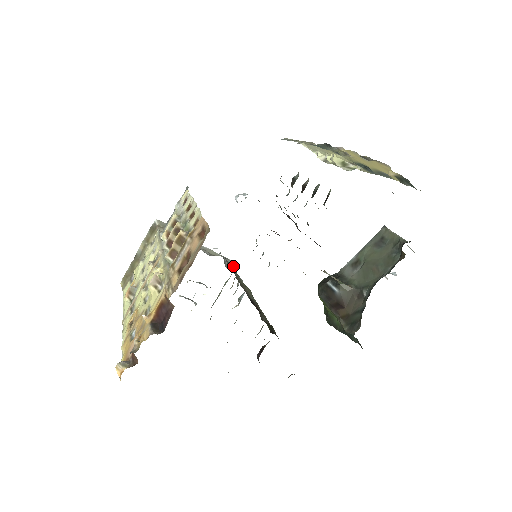
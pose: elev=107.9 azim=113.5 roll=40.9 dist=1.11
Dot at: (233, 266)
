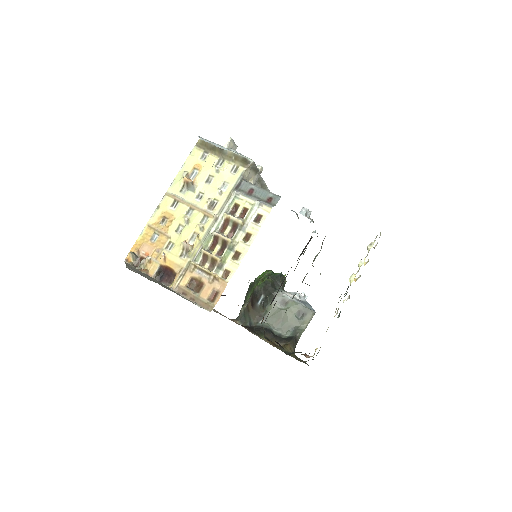
Dot at: occluded
